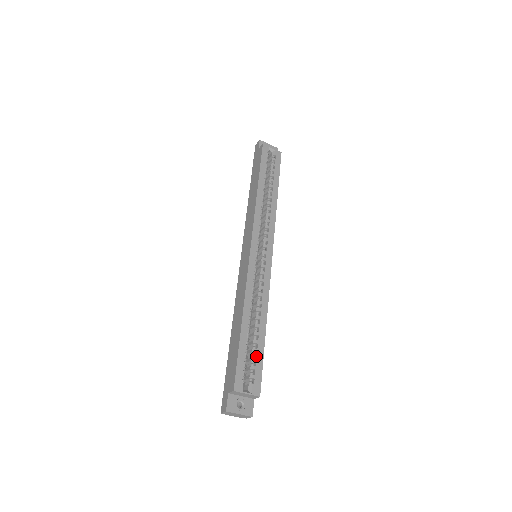
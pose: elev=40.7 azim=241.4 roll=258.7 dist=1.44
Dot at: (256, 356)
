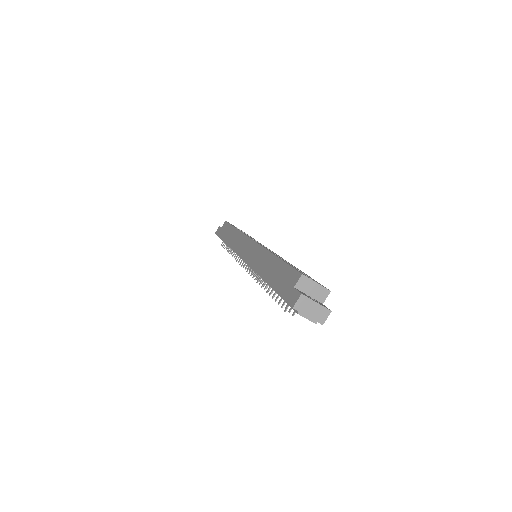
Dot at: occluded
